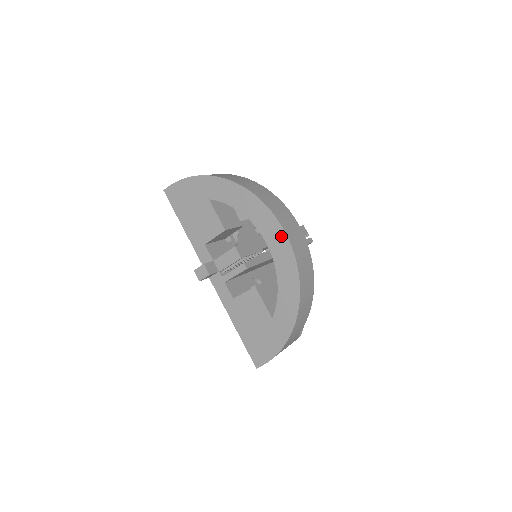
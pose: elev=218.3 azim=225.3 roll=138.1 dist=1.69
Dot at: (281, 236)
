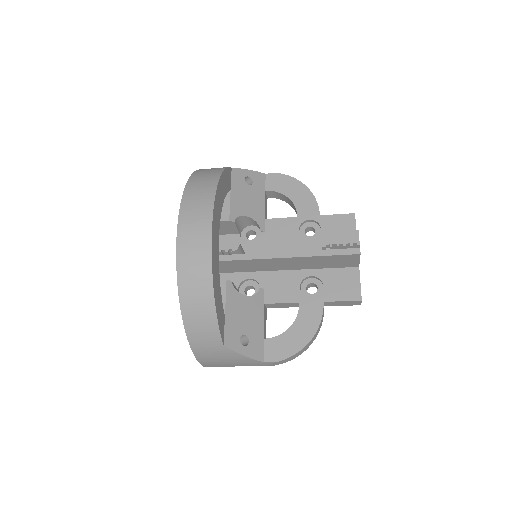
Dot at: occluded
